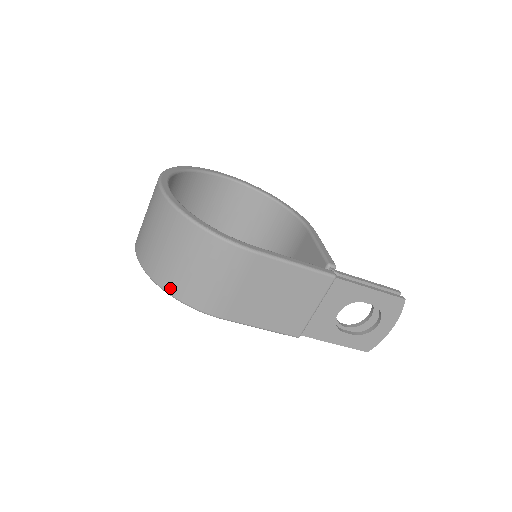
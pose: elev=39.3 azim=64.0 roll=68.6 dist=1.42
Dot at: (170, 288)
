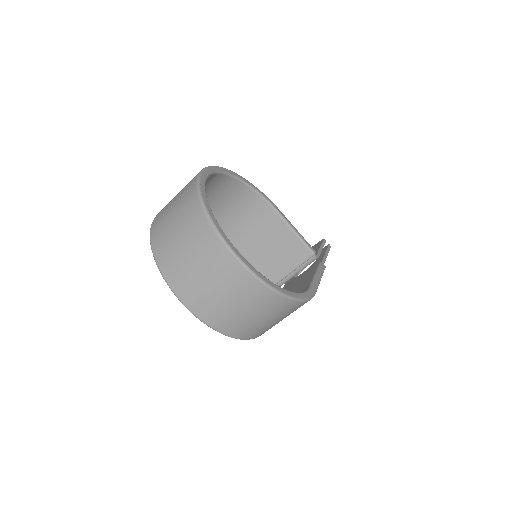
Dot at: (246, 337)
